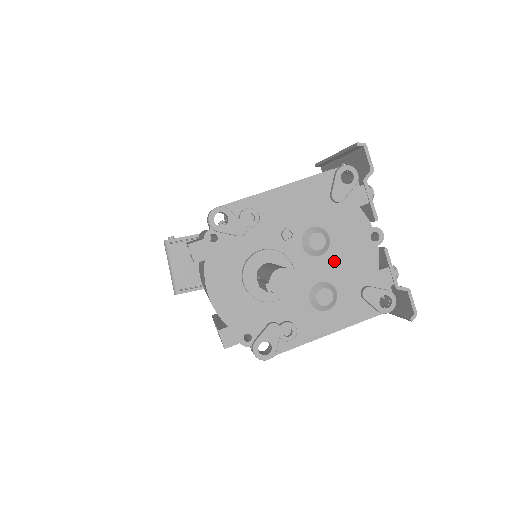
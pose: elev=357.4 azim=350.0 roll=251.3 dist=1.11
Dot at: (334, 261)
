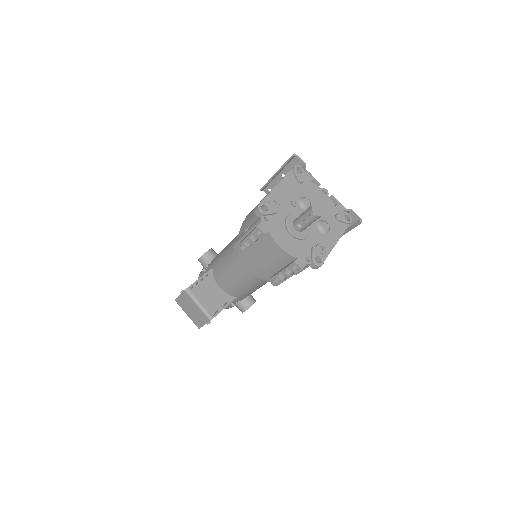
Dot at: occluded
